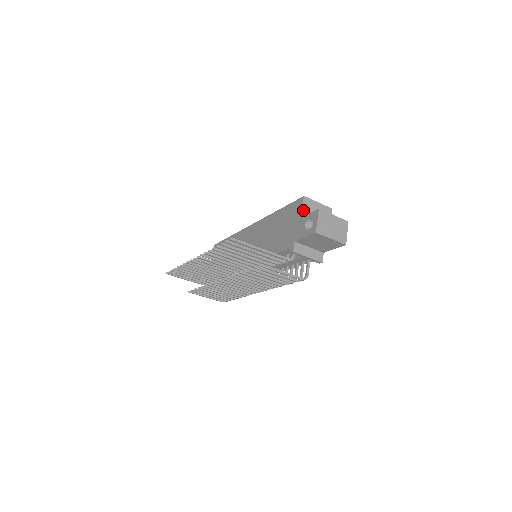
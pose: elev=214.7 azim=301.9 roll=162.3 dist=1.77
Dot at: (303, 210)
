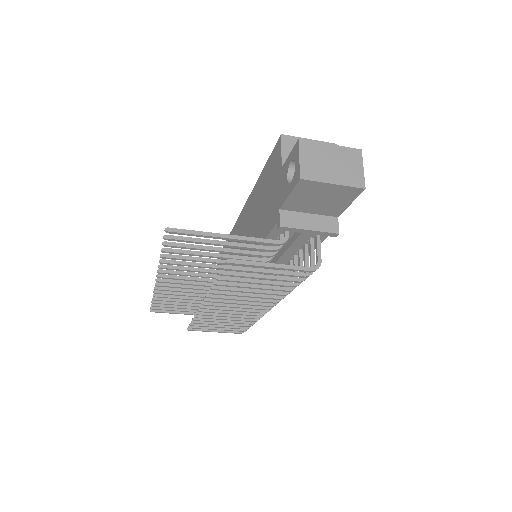
Dot at: (283, 156)
